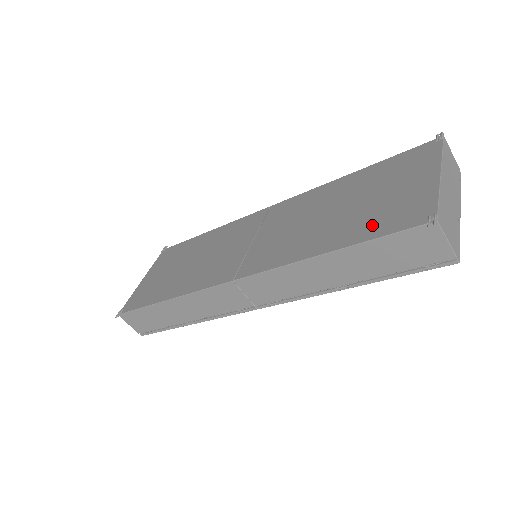
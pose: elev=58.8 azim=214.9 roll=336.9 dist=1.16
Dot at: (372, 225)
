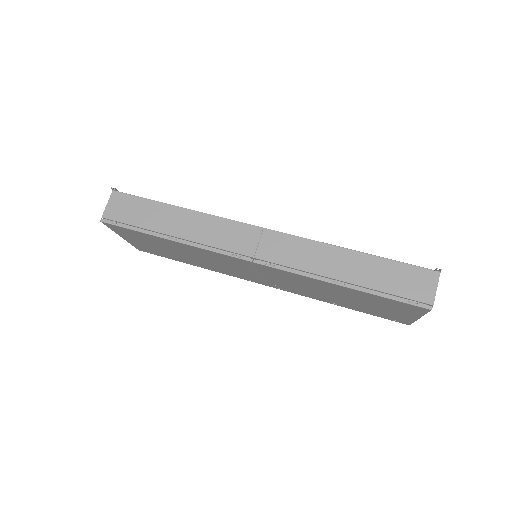
Dot at: occluded
